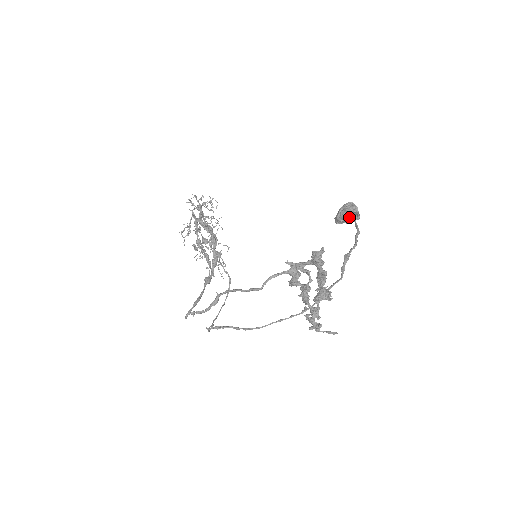
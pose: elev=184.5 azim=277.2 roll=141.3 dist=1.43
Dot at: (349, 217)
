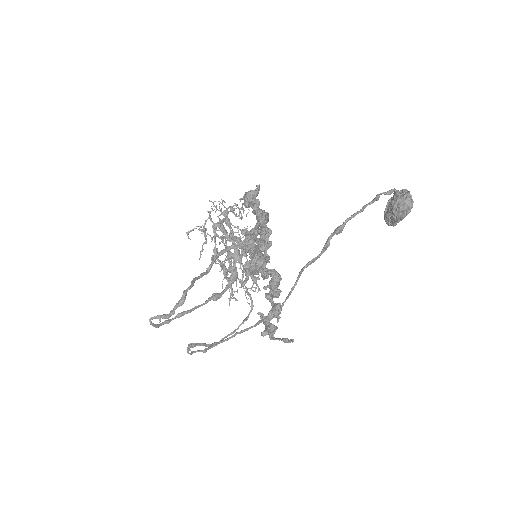
Dot at: (396, 207)
